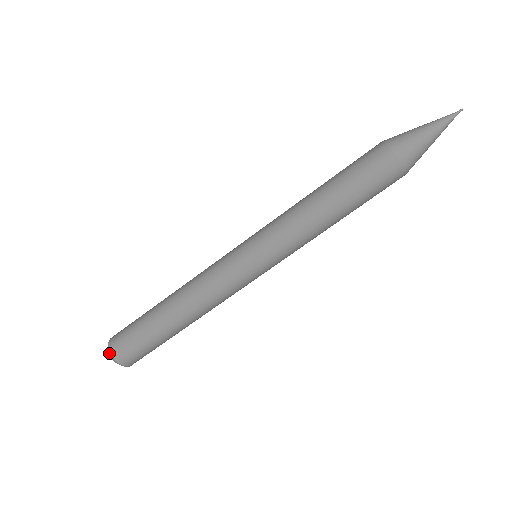
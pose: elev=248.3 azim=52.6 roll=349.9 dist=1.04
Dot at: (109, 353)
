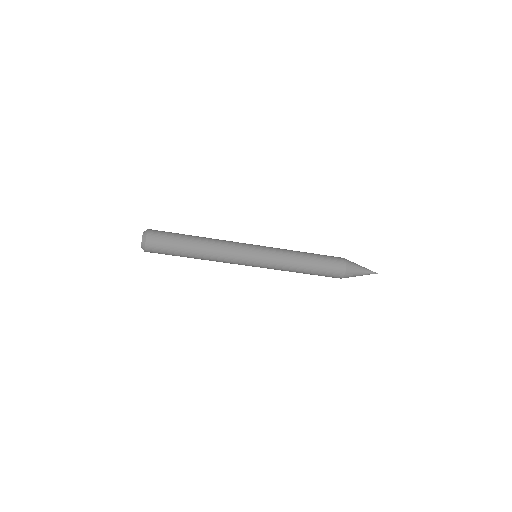
Dot at: (142, 248)
